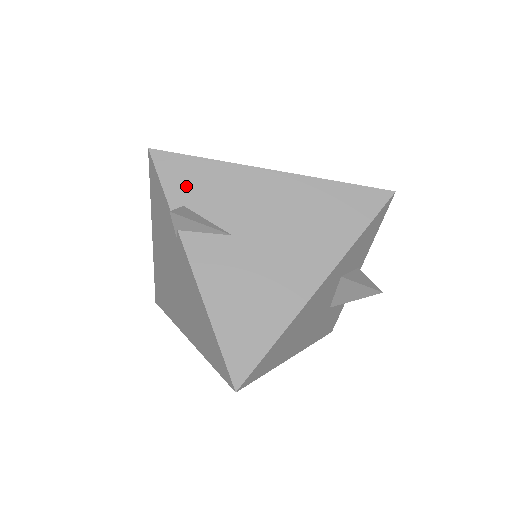
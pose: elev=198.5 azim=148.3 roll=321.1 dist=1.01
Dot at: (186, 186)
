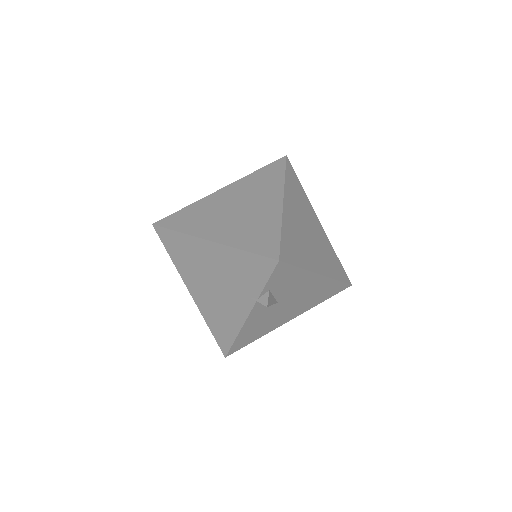
Dot at: (279, 281)
